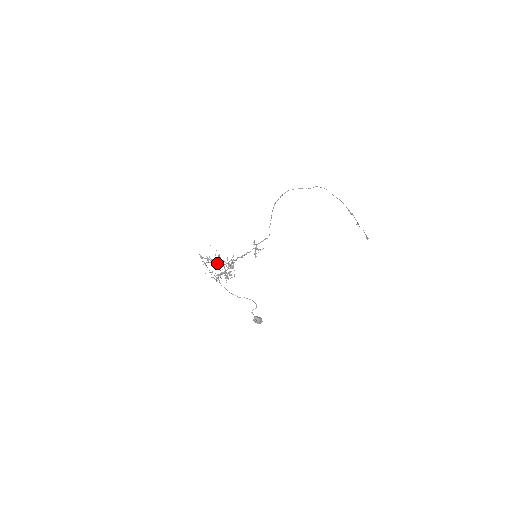
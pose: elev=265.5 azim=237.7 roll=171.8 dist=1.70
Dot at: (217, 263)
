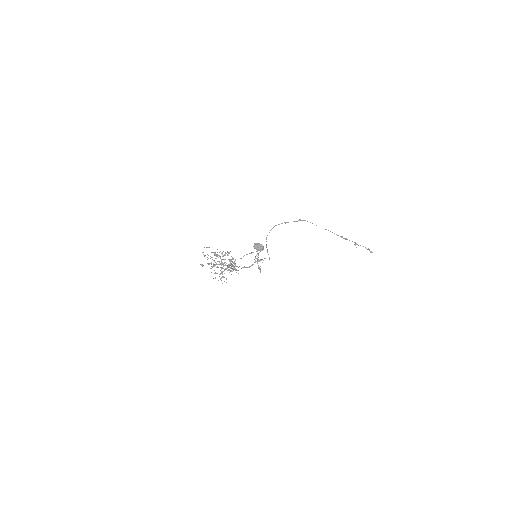
Dot at: (215, 255)
